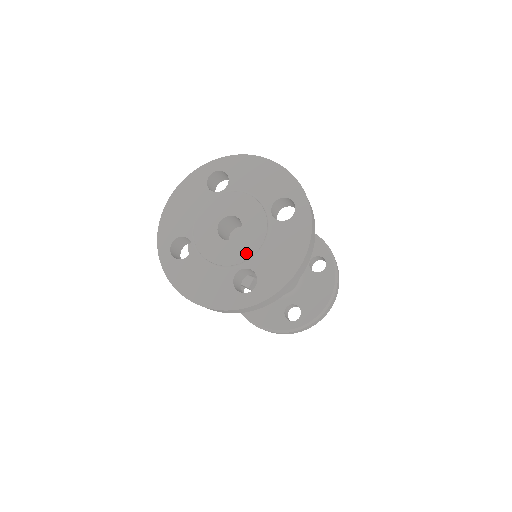
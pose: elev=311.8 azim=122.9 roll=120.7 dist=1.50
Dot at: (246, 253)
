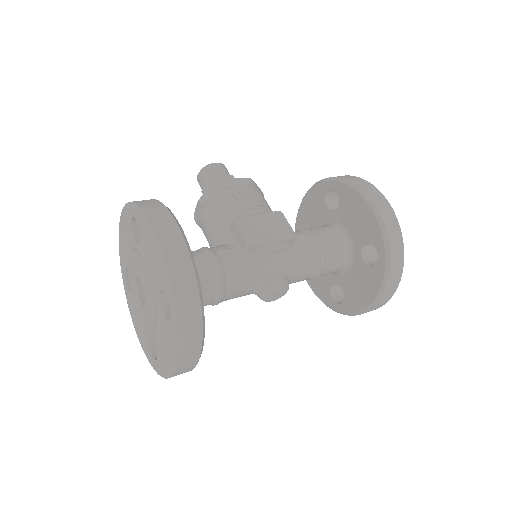
Dot at: (148, 326)
